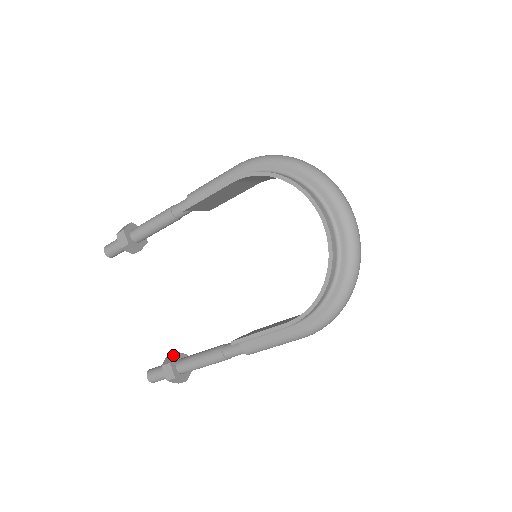
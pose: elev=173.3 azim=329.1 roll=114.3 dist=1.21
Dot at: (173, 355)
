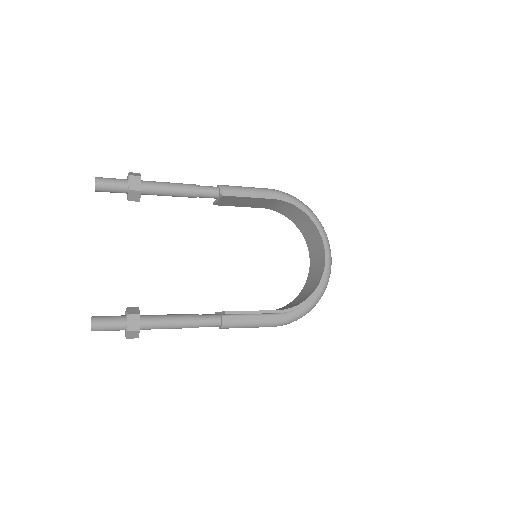
Dot at: (138, 309)
